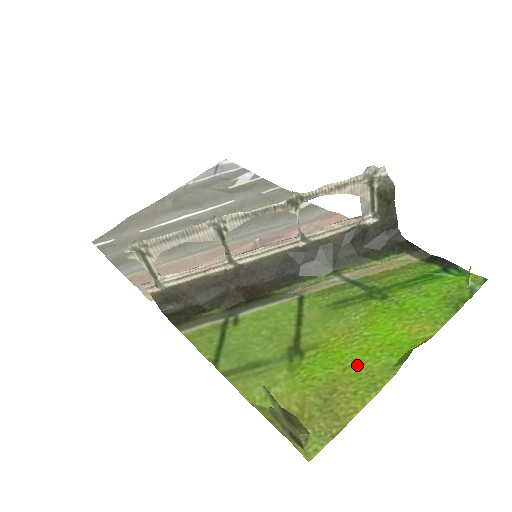
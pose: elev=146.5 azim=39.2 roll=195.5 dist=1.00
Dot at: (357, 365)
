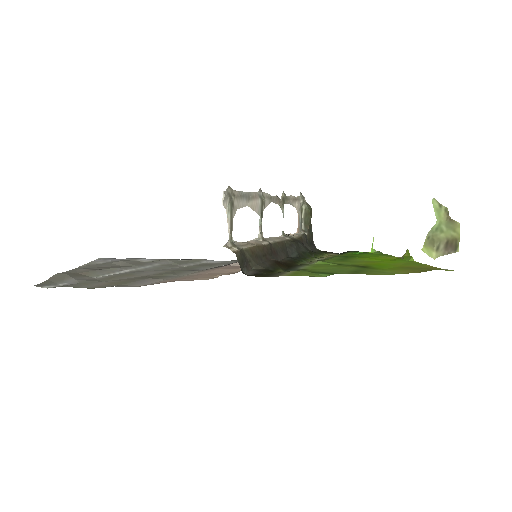
Dot at: (396, 264)
